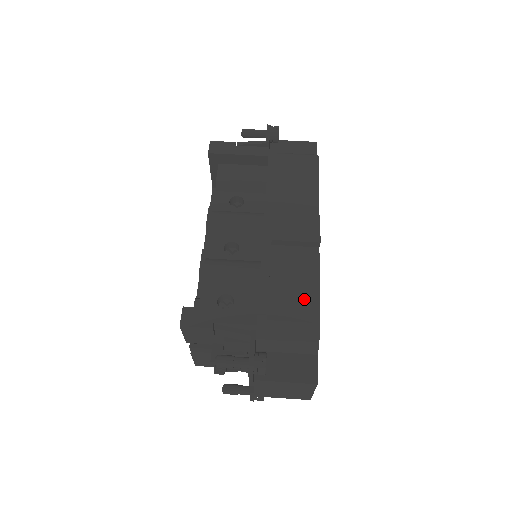
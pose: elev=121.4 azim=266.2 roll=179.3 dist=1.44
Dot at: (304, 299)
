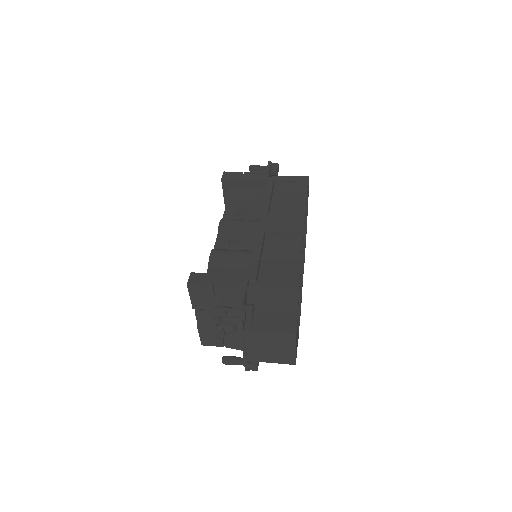
Dot at: (288, 271)
